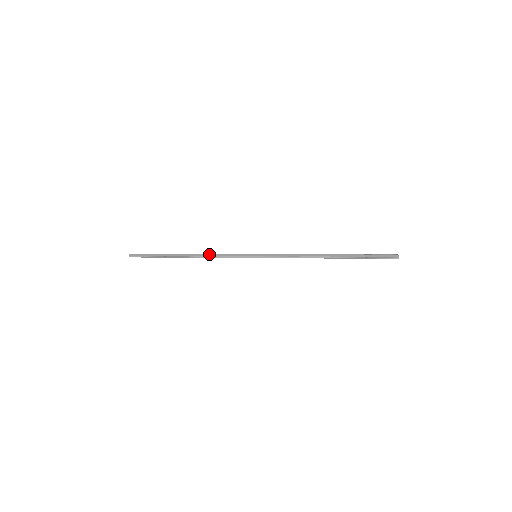
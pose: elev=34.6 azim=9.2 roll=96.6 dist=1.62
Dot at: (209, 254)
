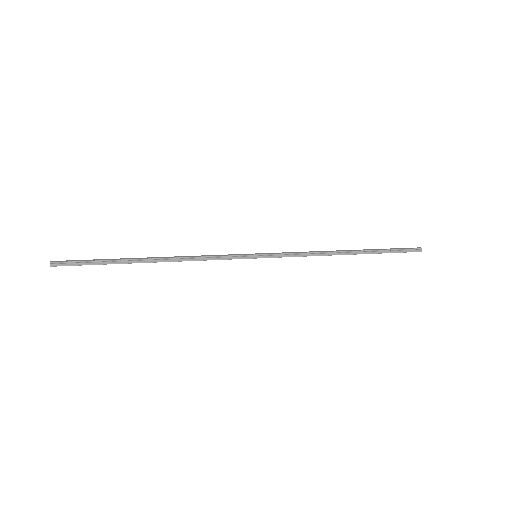
Dot at: (188, 256)
